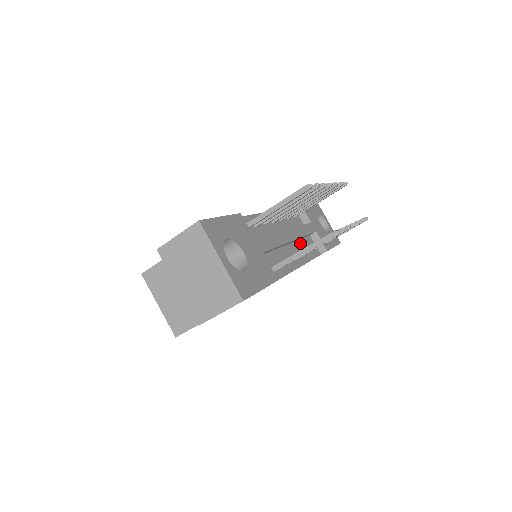
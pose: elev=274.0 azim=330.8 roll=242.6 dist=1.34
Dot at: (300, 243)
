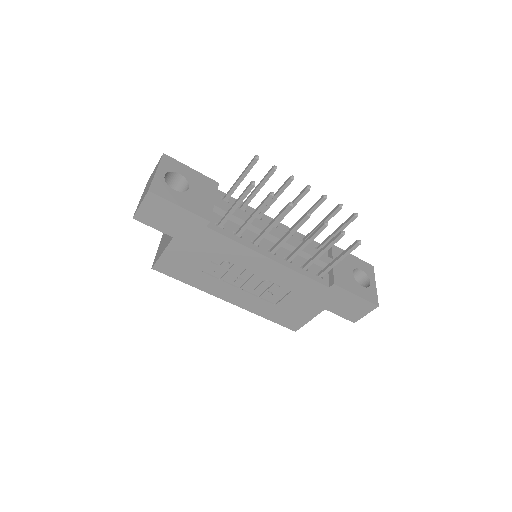
Dot at: (299, 258)
